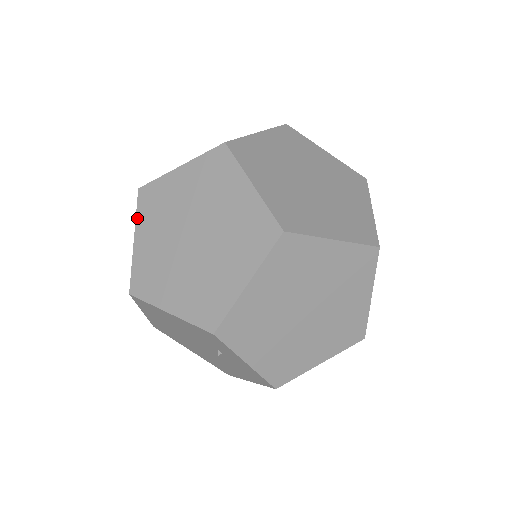
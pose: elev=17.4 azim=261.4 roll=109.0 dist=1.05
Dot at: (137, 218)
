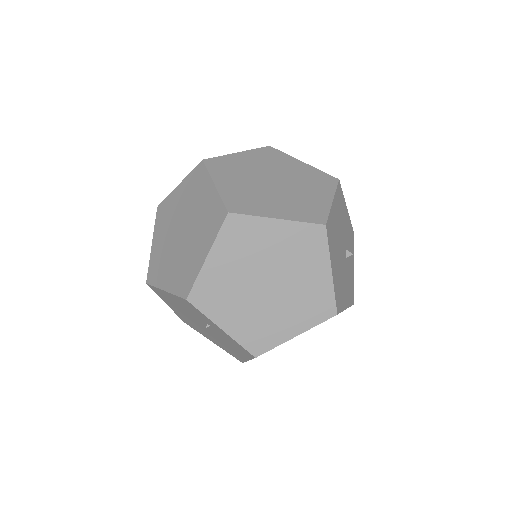
Dot at: (155, 228)
